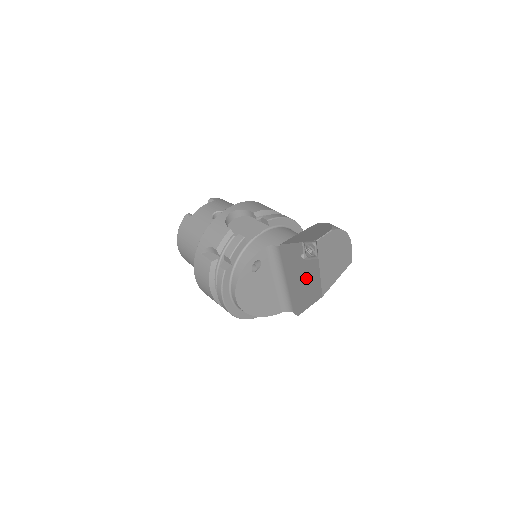
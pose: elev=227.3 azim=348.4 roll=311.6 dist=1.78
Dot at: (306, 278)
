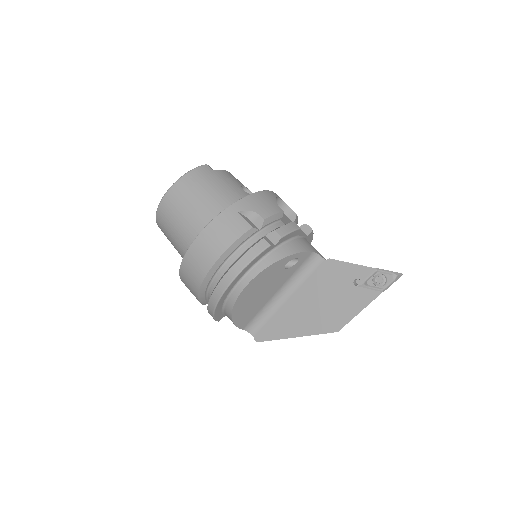
Dot at: (333, 305)
